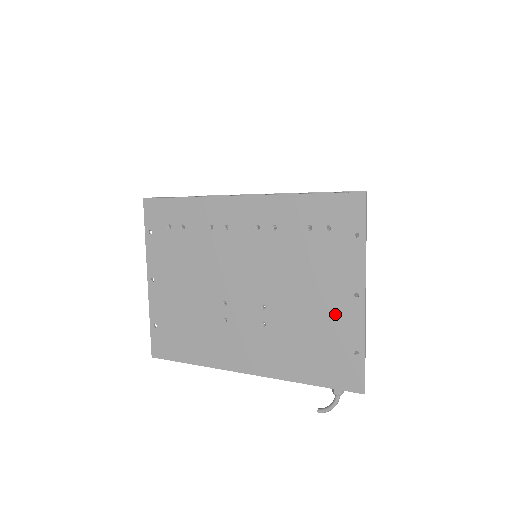
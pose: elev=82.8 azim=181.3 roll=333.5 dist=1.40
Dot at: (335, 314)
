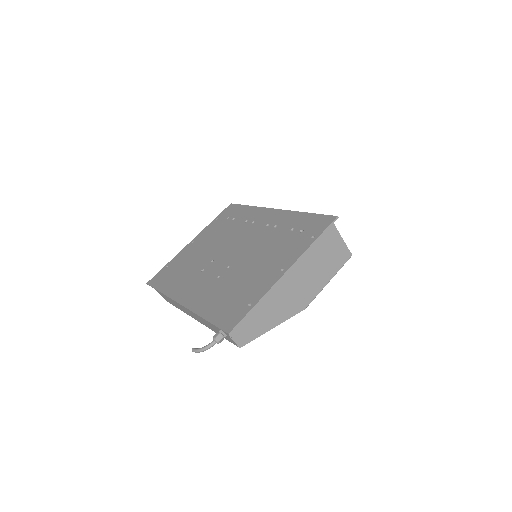
Dot at: (261, 279)
